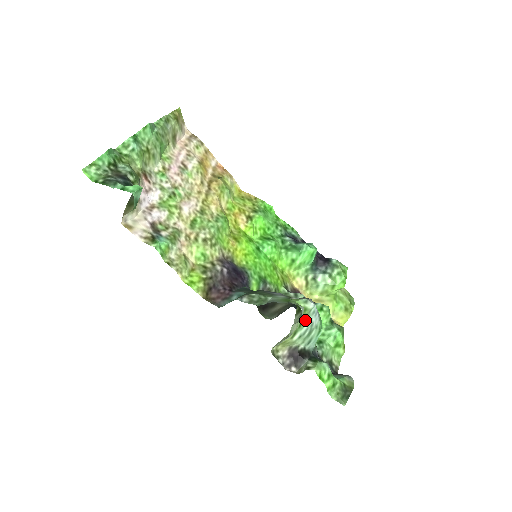
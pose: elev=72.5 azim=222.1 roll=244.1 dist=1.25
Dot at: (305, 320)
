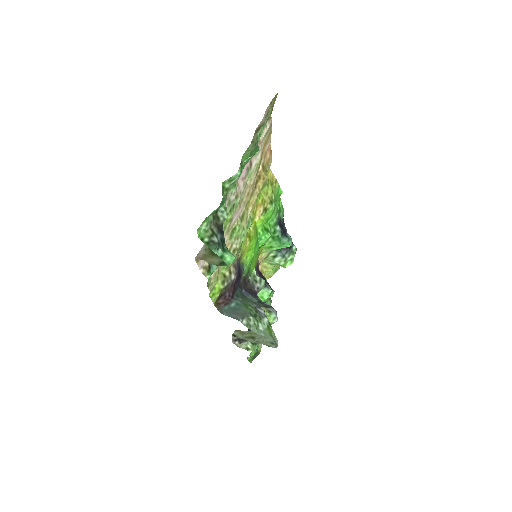
Dot at: occluded
